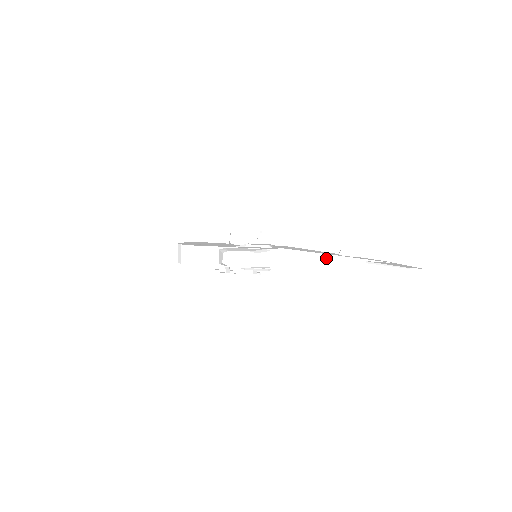
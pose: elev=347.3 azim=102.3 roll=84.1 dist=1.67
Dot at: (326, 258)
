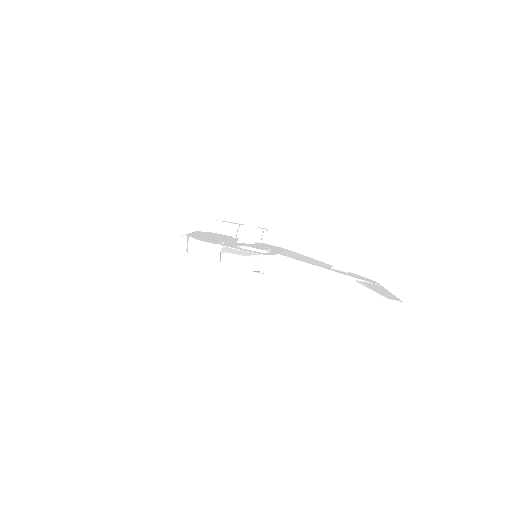
Dot at: (318, 270)
